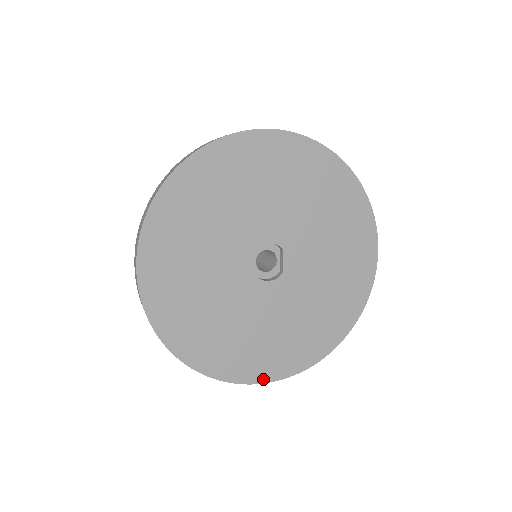
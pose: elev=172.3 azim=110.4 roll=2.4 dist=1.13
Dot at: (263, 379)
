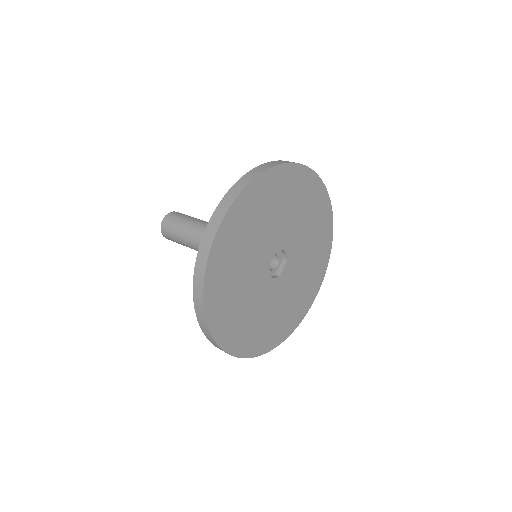
Dot at: (232, 351)
